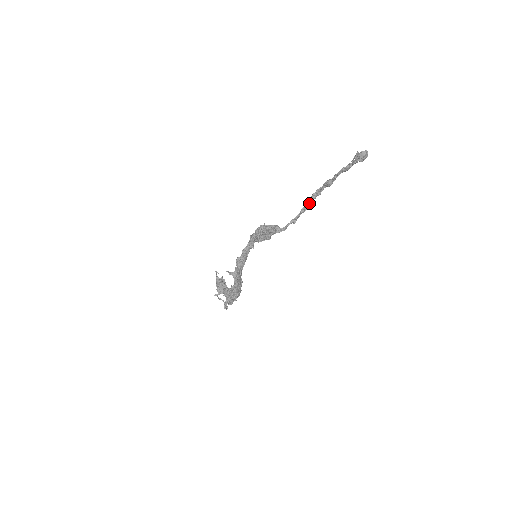
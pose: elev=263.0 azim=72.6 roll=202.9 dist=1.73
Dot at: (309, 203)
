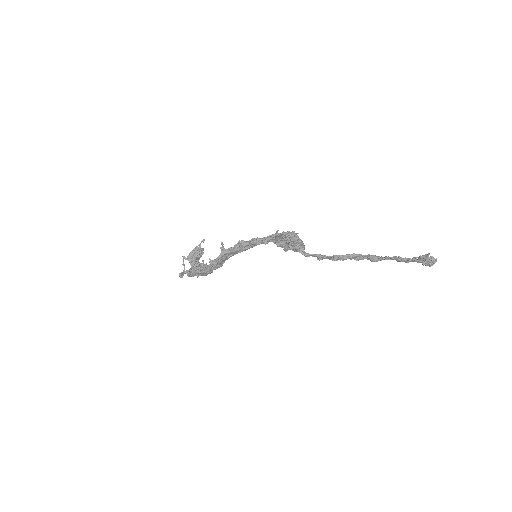
Dot at: (343, 257)
